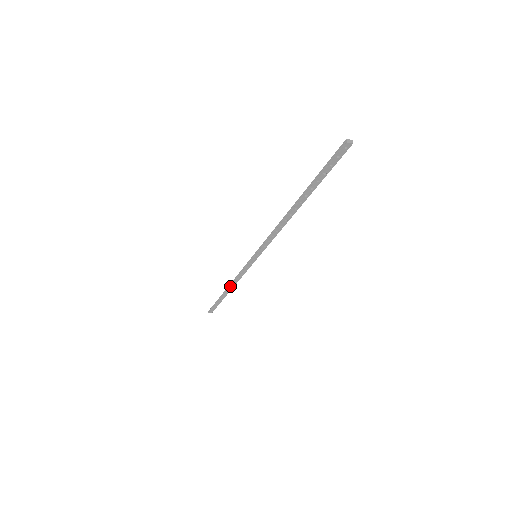
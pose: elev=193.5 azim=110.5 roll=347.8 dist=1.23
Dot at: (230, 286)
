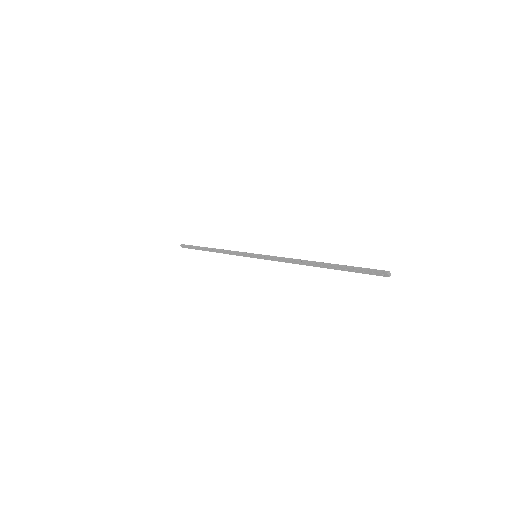
Dot at: (216, 250)
